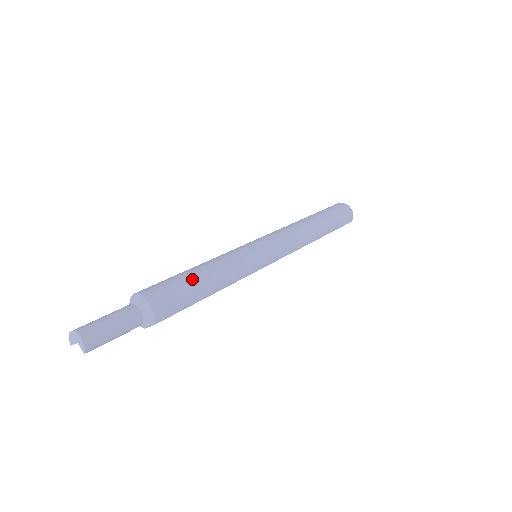
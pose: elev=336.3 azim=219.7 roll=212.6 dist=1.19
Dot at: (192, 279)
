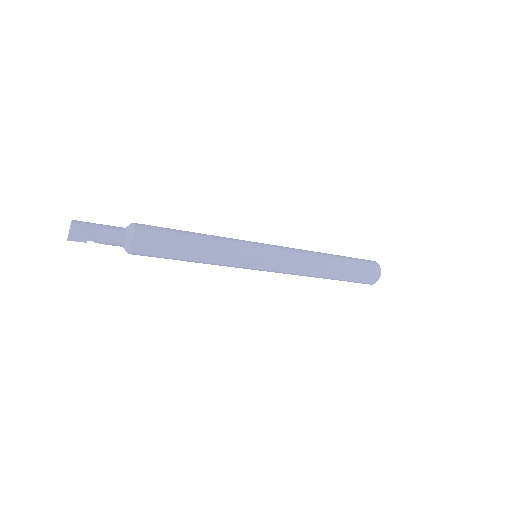
Dot at: (179, 230)
